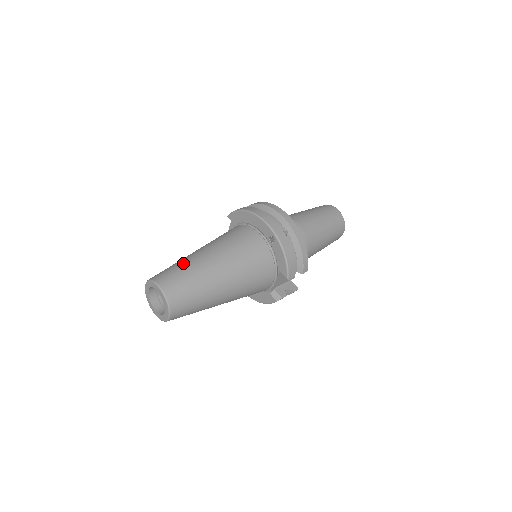
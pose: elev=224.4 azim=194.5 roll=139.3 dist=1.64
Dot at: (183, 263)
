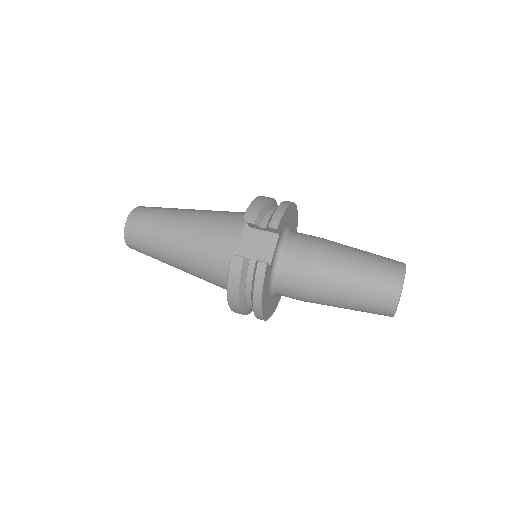
Dot at: occluded
